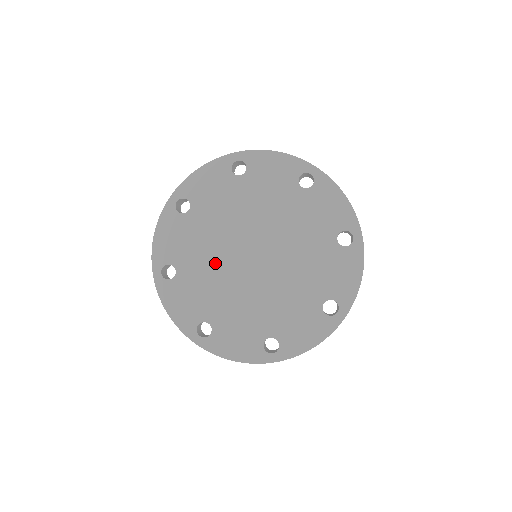
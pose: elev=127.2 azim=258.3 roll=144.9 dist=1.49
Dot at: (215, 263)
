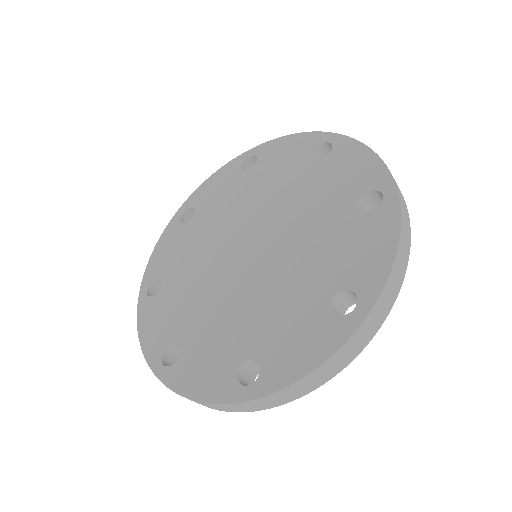
Dot at: (203, 268)
